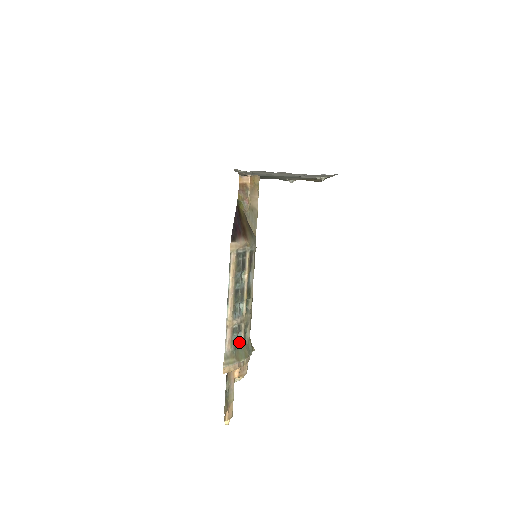
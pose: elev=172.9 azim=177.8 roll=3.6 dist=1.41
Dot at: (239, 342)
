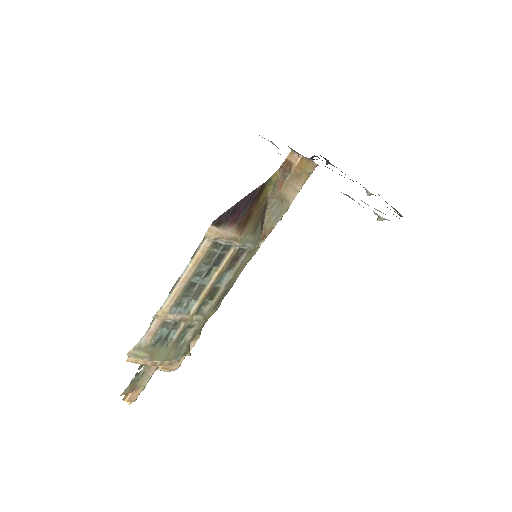
Dot at: (169, 339)
